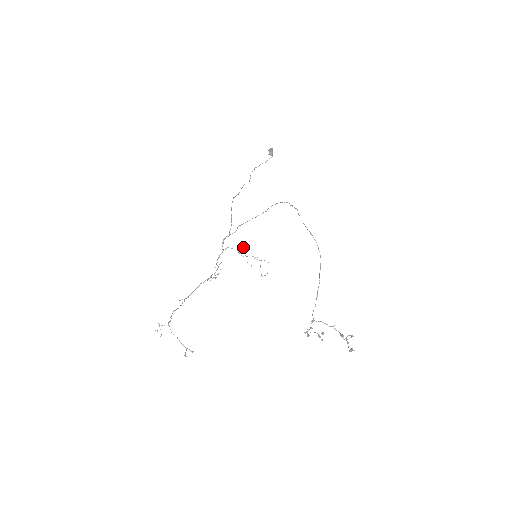
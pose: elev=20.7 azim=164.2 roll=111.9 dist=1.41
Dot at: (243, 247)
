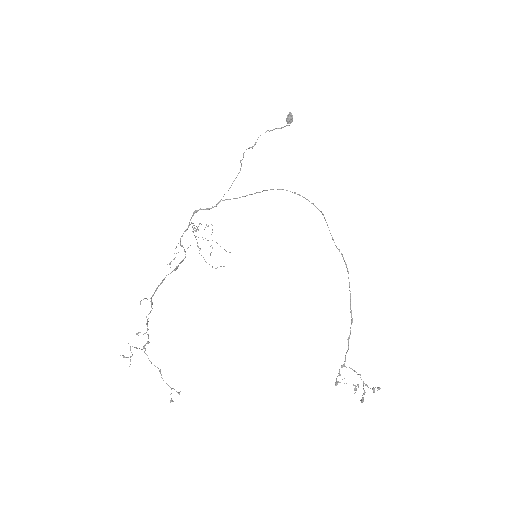
Dot at: occluded
